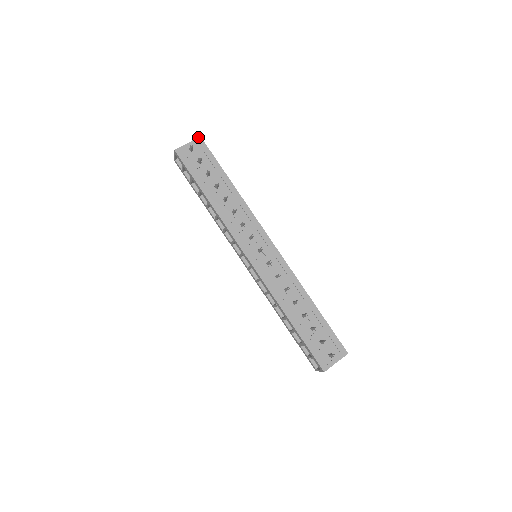
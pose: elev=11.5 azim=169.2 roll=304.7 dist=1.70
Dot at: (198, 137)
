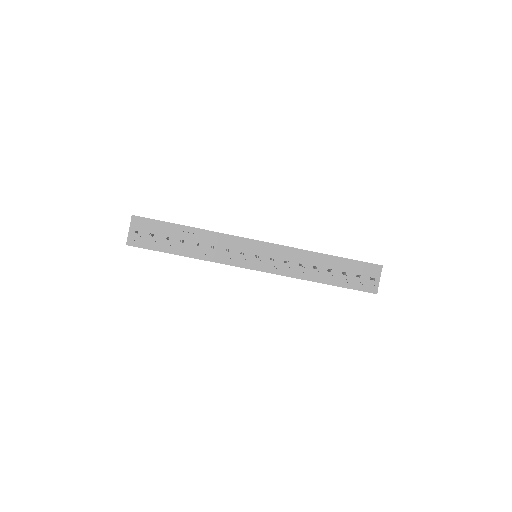
Dot at: (131, 217)
